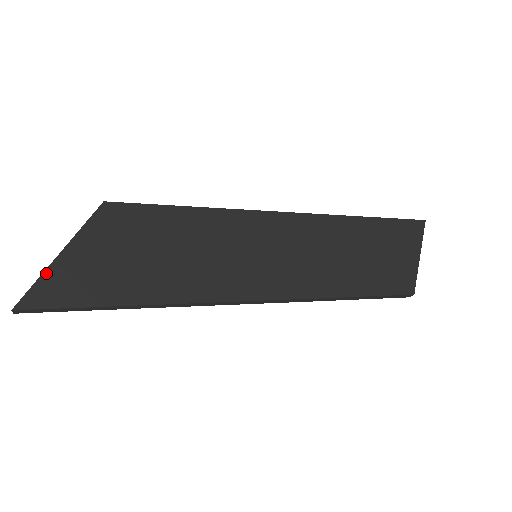
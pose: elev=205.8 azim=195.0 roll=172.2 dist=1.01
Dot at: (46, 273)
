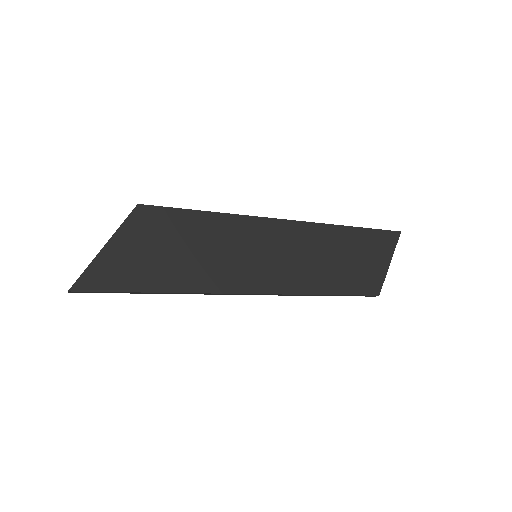
Dot at: (93, 263)
